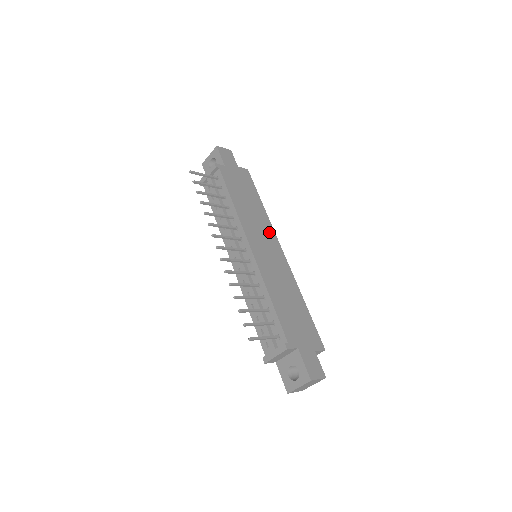
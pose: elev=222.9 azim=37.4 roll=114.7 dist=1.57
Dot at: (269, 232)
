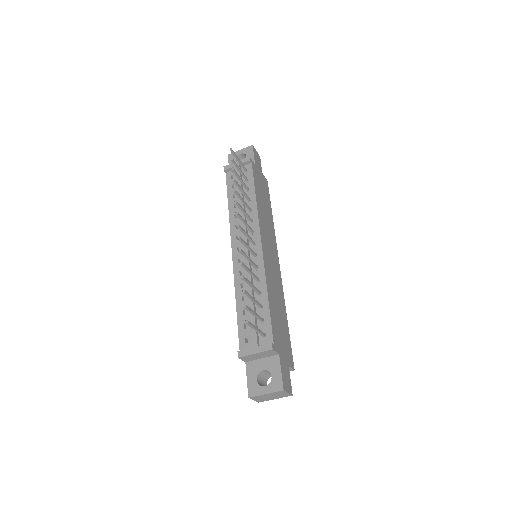
Dot at: (273, 241)
